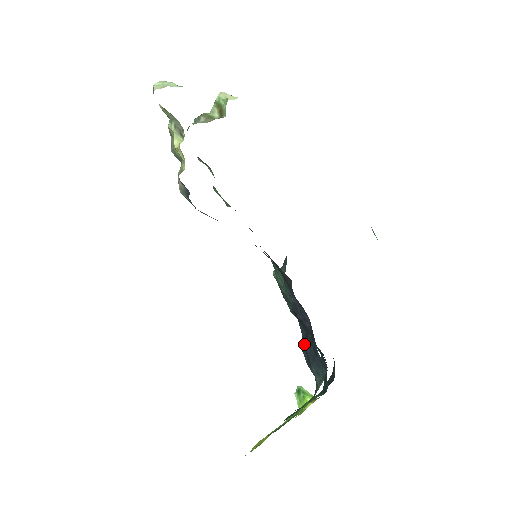
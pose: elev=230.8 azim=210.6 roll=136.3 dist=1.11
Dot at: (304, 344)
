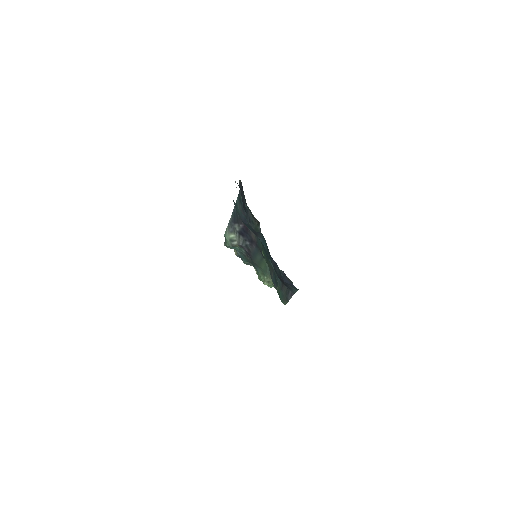
Dot at: occluded
